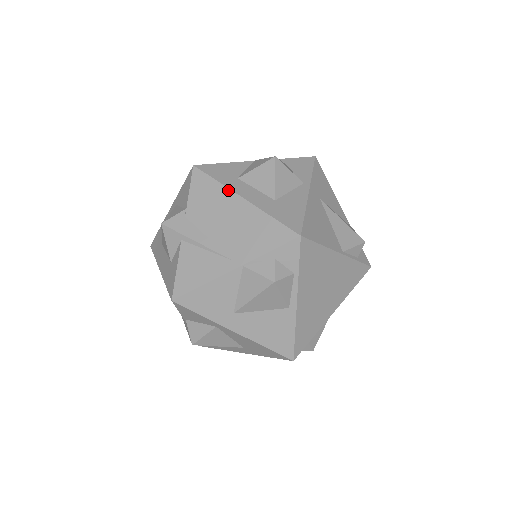
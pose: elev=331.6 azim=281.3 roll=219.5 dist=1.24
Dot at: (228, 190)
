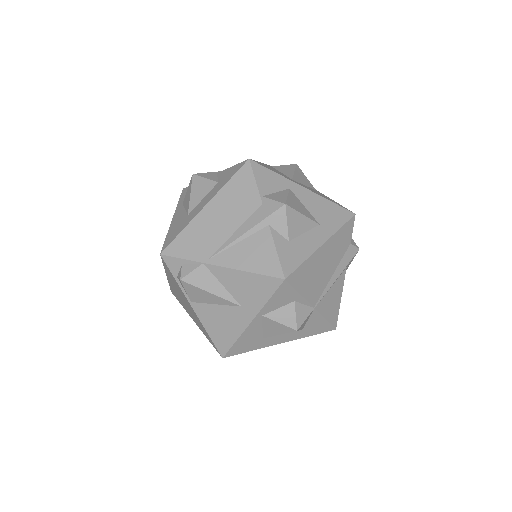
Dot at: occluded
